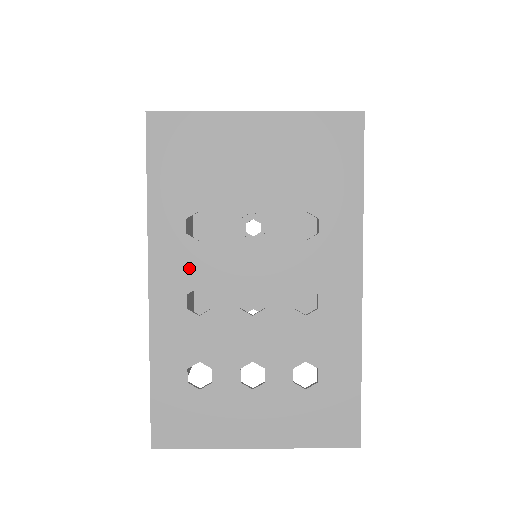
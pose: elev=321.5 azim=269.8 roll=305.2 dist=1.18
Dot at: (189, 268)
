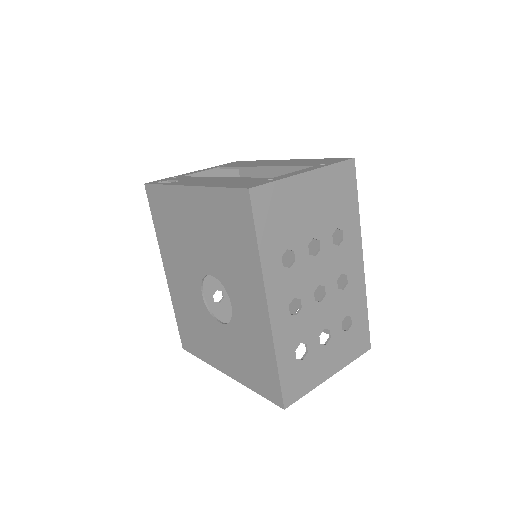
Dot at: (288, 288)
